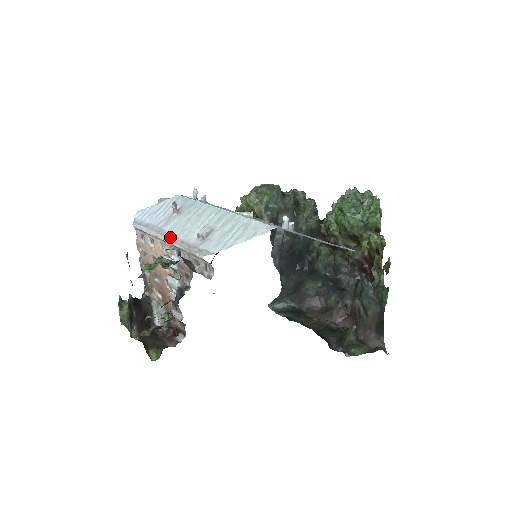
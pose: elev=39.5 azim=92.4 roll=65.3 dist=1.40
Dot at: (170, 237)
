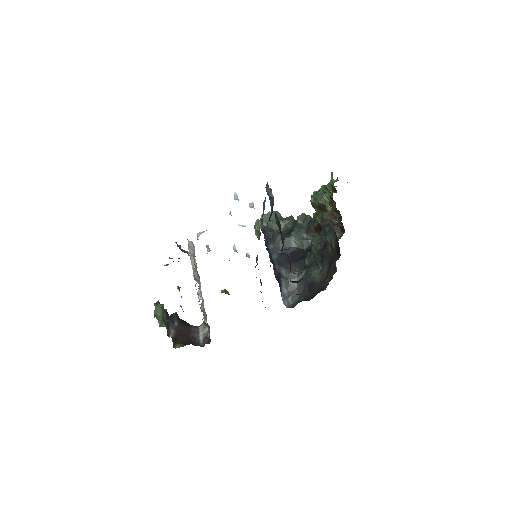
Dot at: occluded
